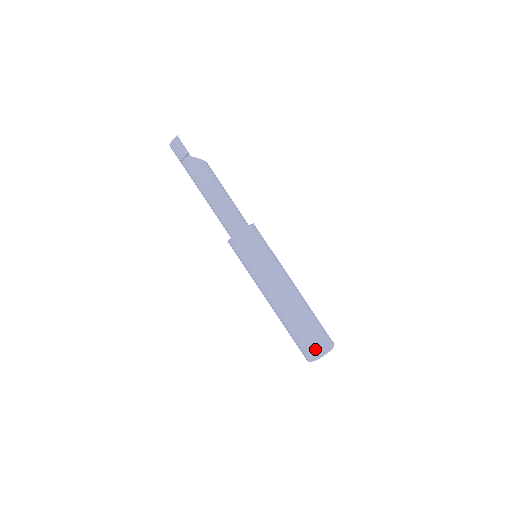
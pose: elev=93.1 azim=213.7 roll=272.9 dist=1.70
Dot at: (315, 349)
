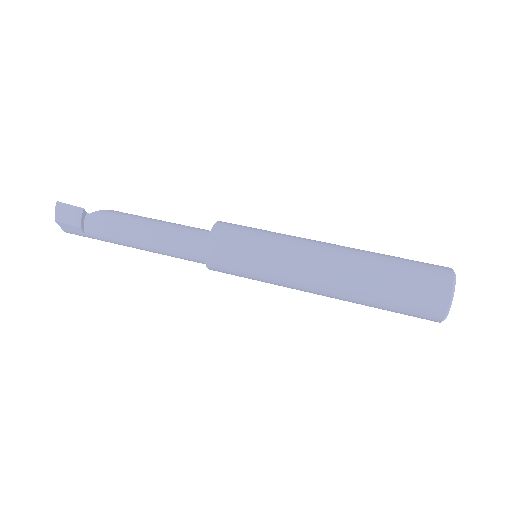
Dot at: (436, 286)
